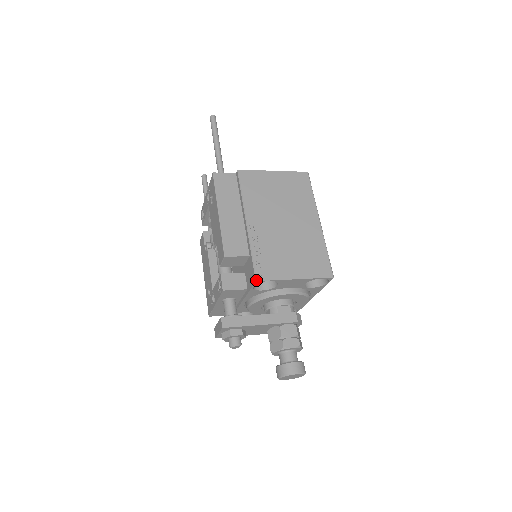
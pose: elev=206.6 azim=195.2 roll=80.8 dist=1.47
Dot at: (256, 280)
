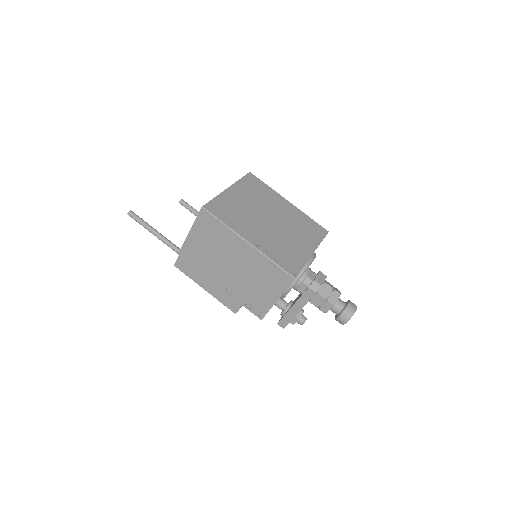
Dot at: occluded
